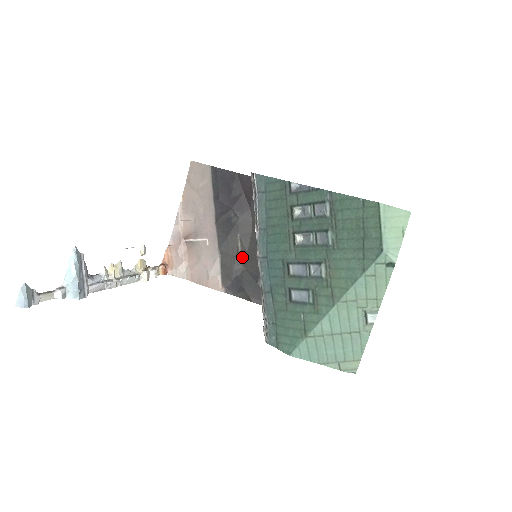
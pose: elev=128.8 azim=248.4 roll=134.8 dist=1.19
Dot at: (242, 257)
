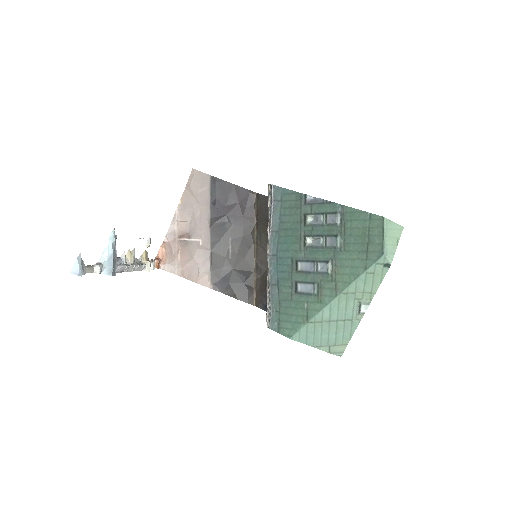
Dot at: (232, 259)
